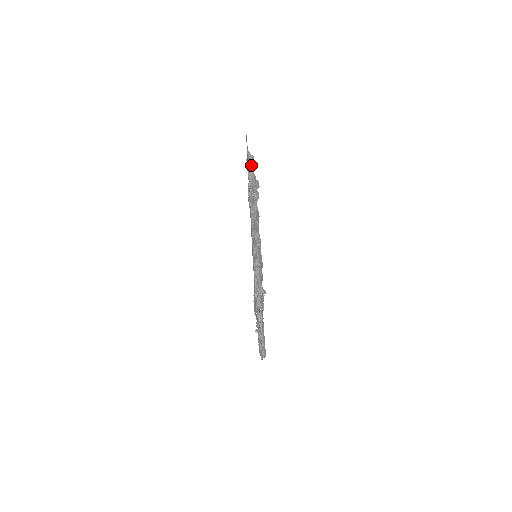
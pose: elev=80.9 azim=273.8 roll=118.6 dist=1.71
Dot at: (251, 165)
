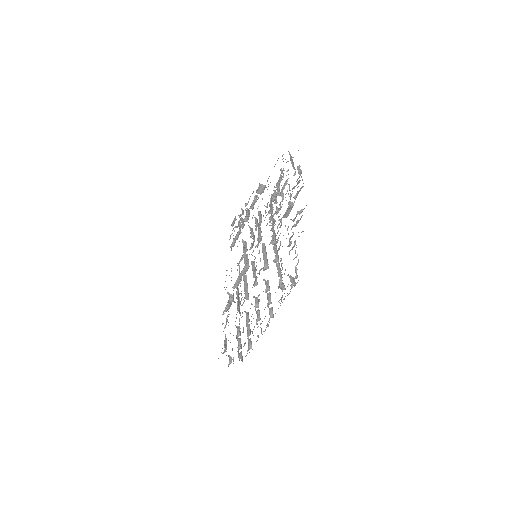
Dot at: (293, 163)
